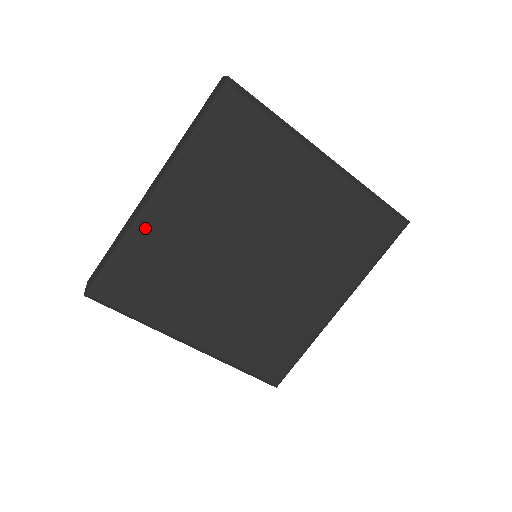
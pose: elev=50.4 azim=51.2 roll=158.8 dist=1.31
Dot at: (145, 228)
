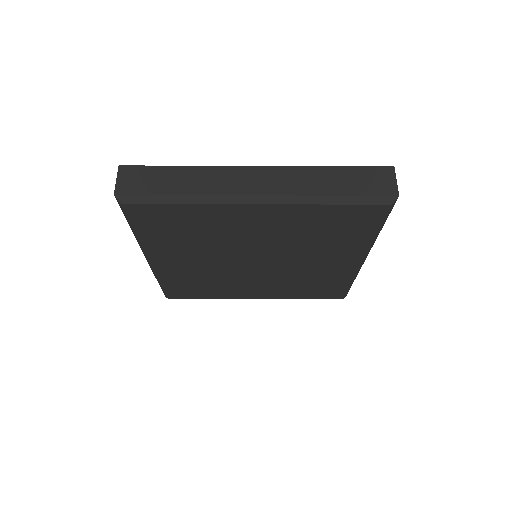
Dot at: (161, 273)
